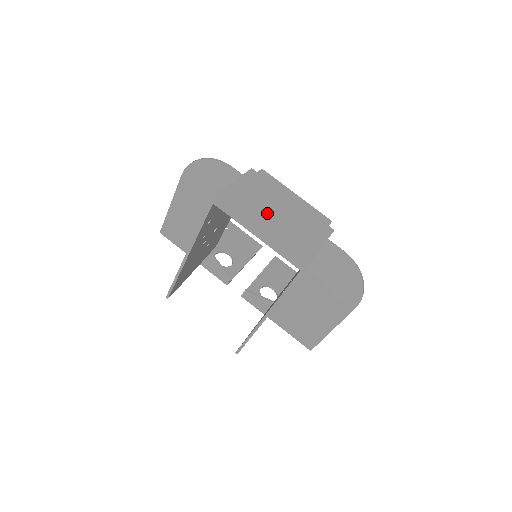
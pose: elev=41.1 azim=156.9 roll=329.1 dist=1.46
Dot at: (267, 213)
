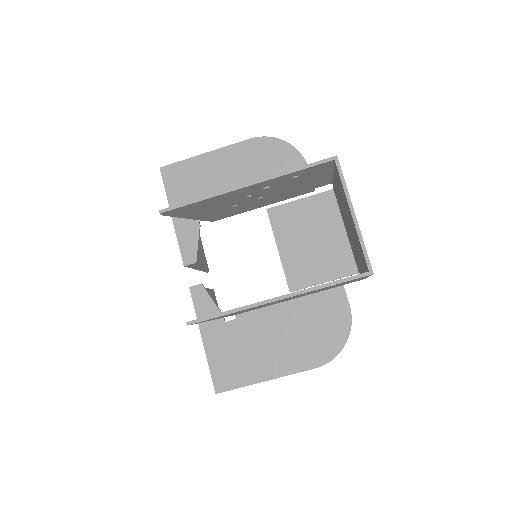
Dot at: occluded
